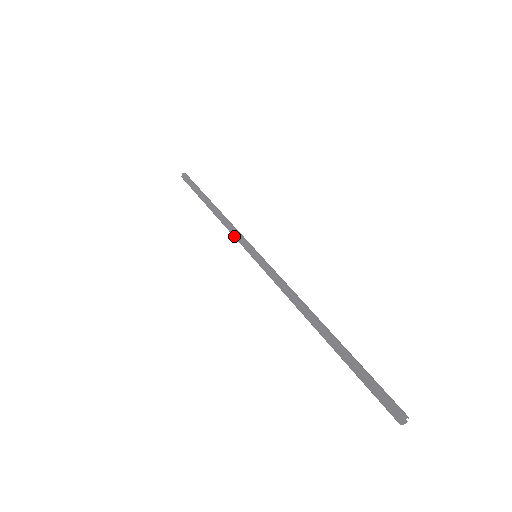
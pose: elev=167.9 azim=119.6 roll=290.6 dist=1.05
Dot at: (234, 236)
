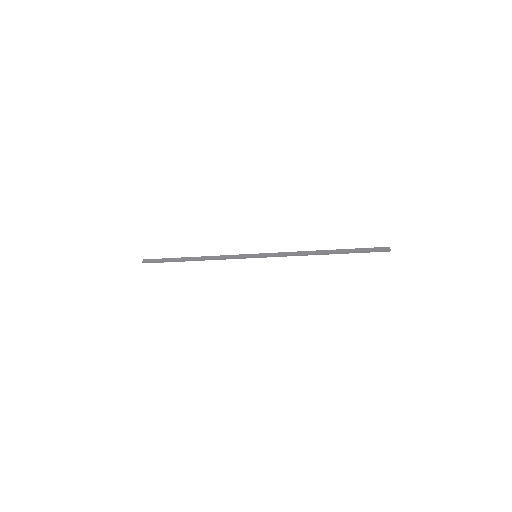
Dot at: occluded
